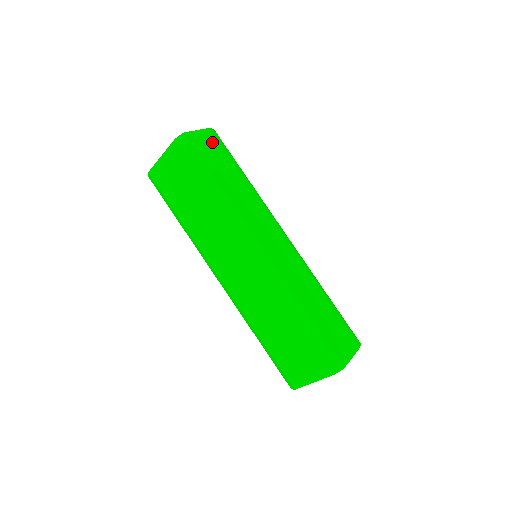
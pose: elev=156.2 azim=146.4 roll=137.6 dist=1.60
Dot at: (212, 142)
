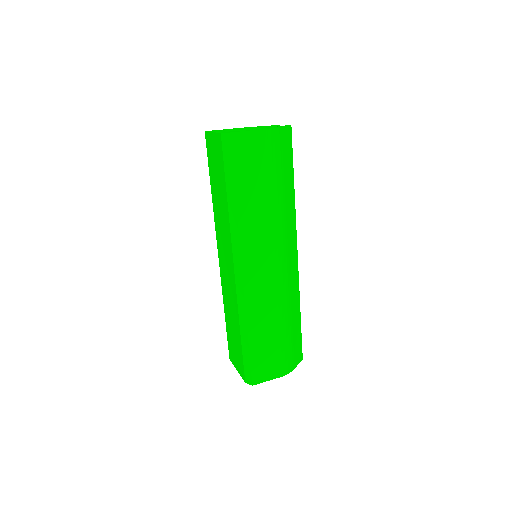
Dot at: (261, 147)
